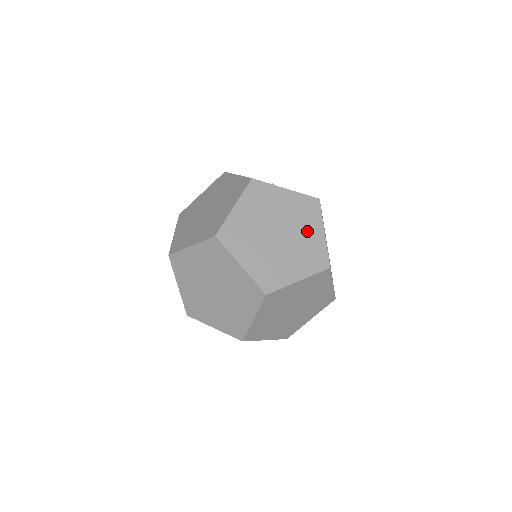
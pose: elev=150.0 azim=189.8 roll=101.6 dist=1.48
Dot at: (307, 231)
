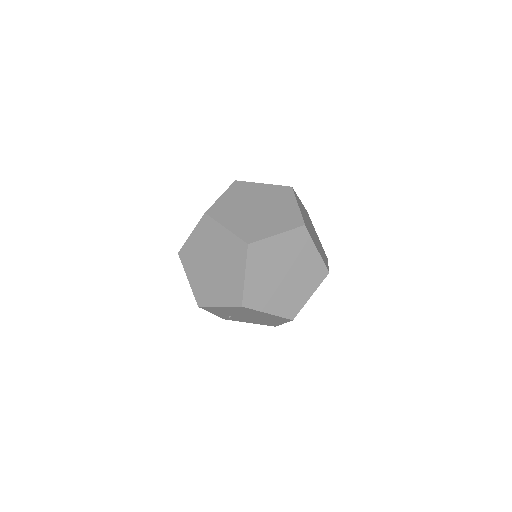
Dot at: (315, 232)
